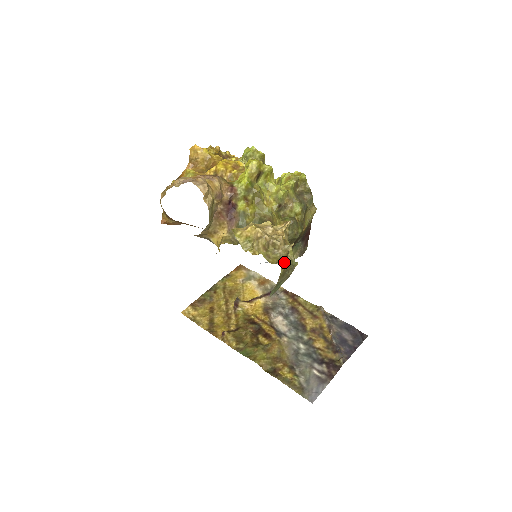
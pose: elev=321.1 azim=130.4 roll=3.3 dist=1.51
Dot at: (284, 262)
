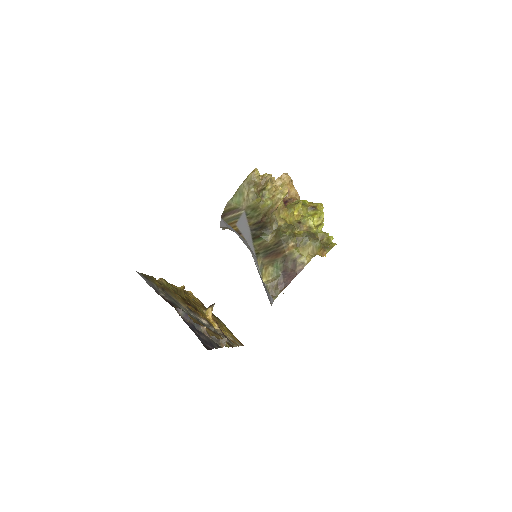
Dot at: (257, 169)
